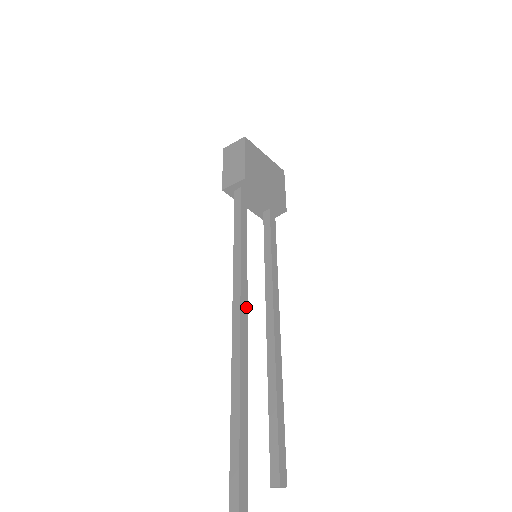
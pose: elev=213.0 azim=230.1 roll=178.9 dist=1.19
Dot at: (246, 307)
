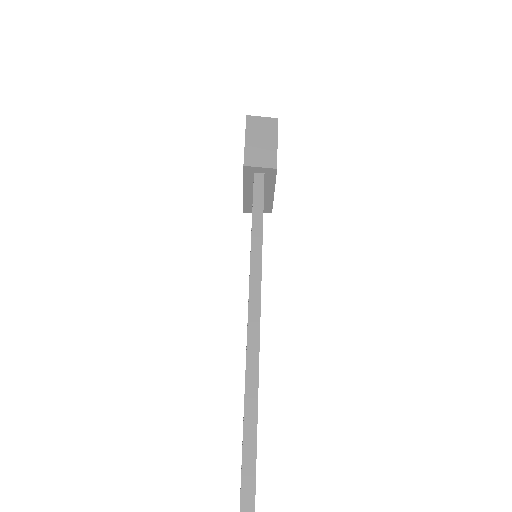
Dot at: occluded
